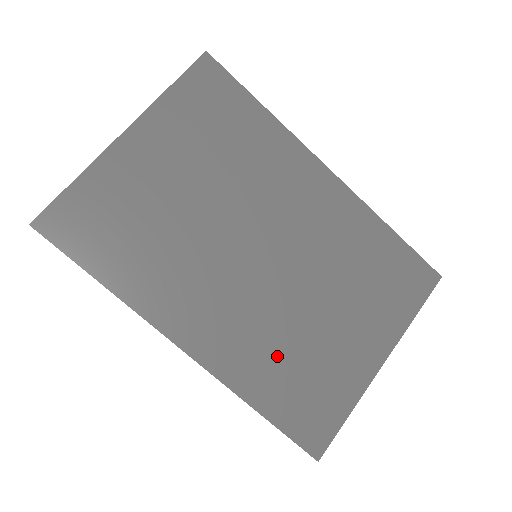
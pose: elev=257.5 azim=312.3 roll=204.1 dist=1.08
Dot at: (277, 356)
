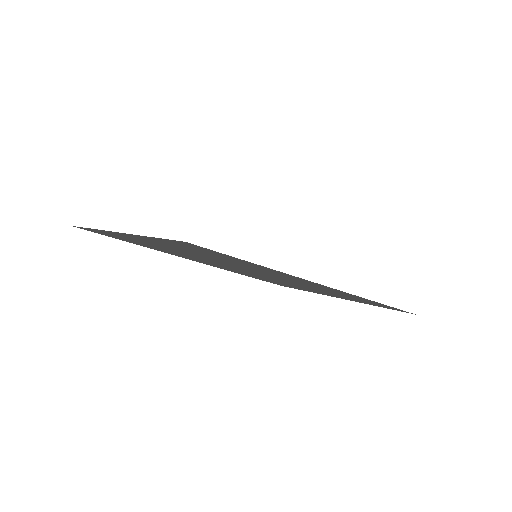
Dot at: occluded
